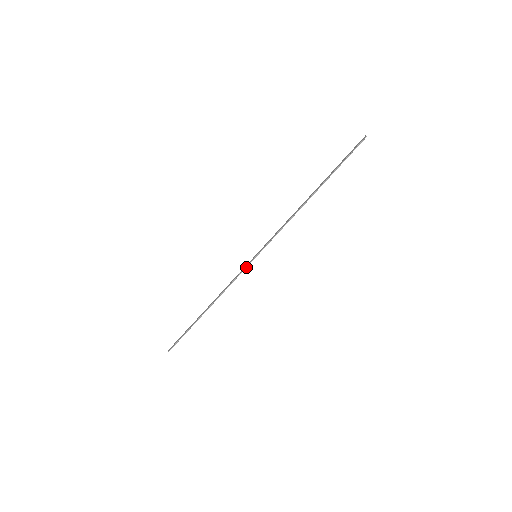
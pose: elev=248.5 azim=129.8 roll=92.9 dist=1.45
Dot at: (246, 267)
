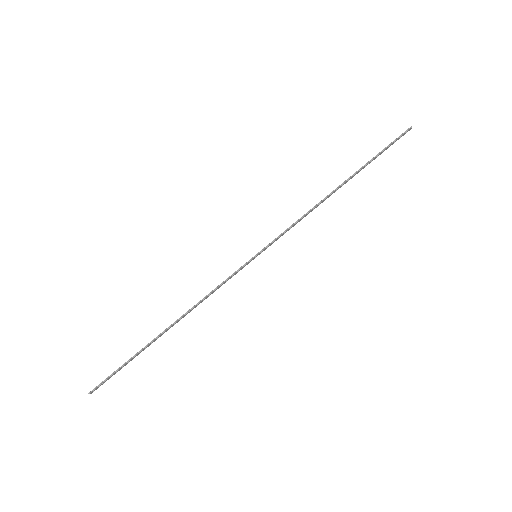
Dot at: (239, 269)
